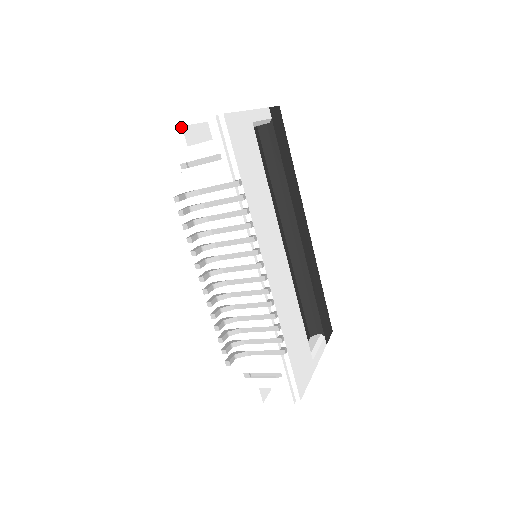
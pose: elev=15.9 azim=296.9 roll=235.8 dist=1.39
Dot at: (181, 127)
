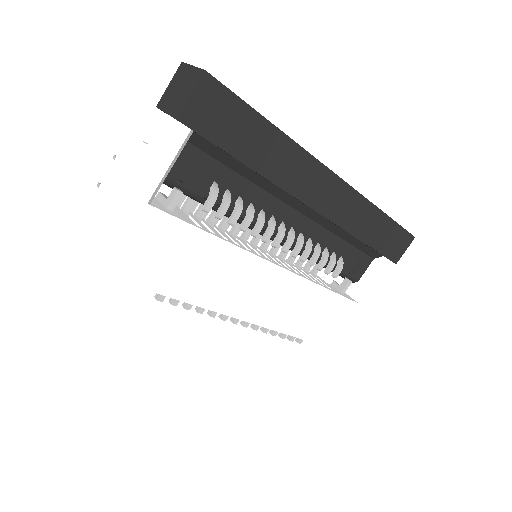
Dot at: (72, 250)
